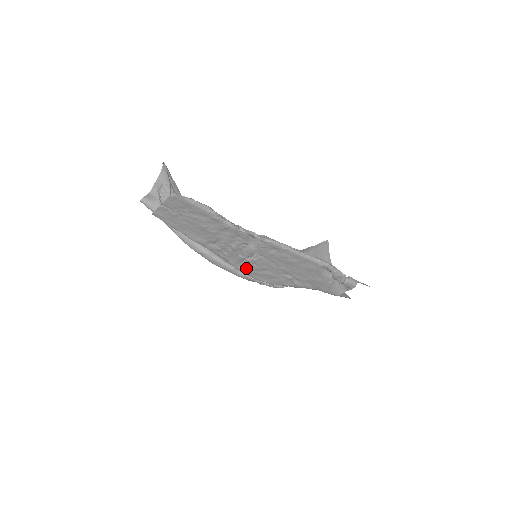
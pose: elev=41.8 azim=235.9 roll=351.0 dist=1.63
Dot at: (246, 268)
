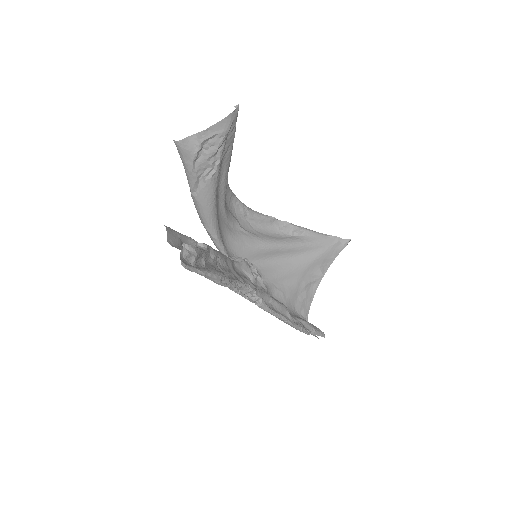
Dot at: occluded
